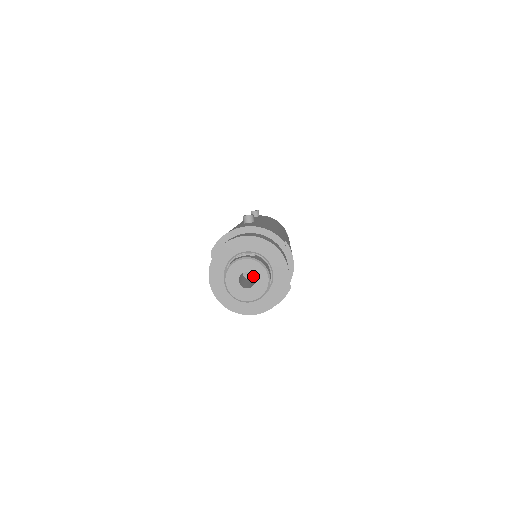
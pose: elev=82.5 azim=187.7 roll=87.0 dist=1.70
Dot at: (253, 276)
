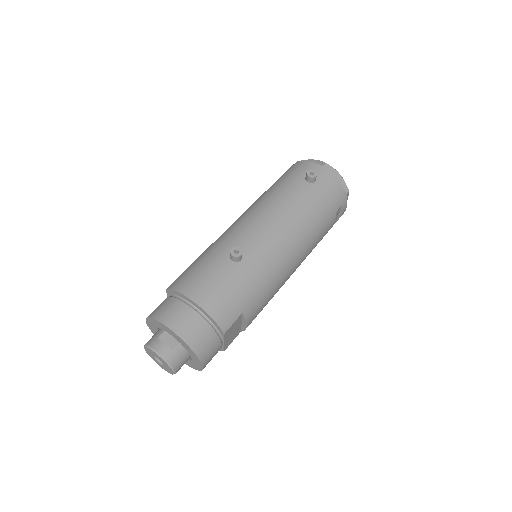
Dot at: occluded
